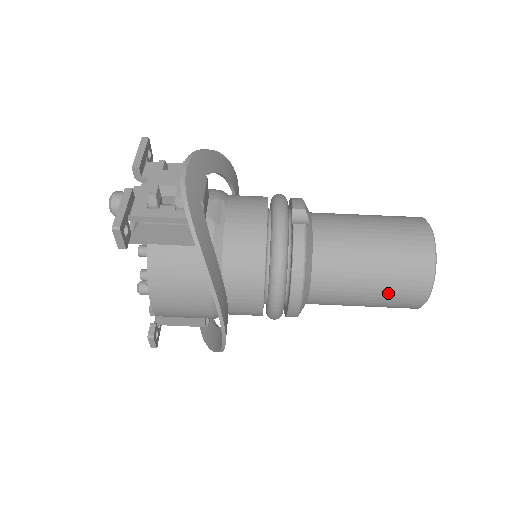
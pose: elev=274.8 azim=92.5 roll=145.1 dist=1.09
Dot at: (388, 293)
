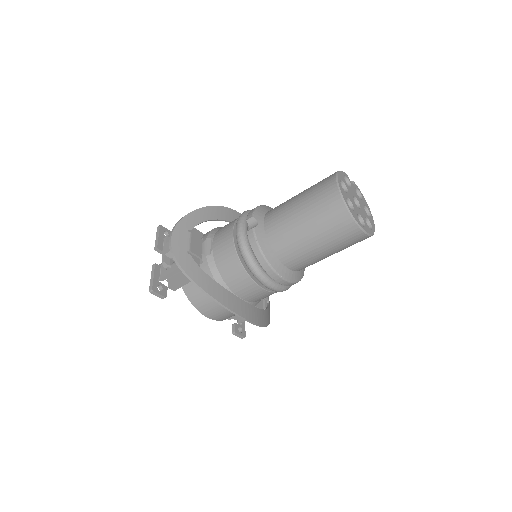
Dot at: (331, 241)
